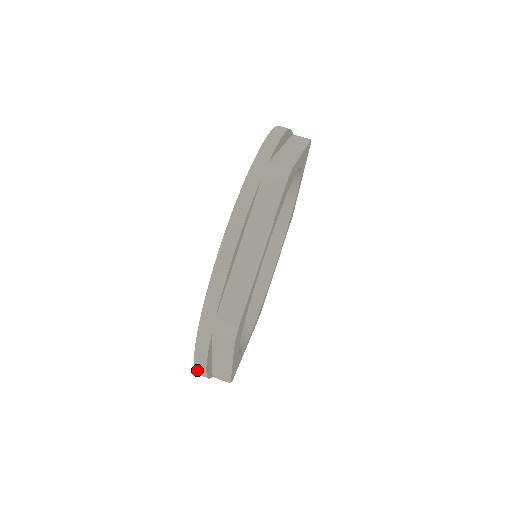
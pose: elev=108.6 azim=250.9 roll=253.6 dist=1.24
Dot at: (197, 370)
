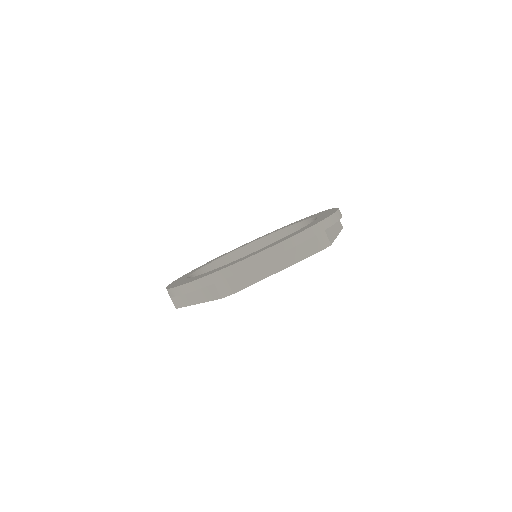
Dot at: occluded
